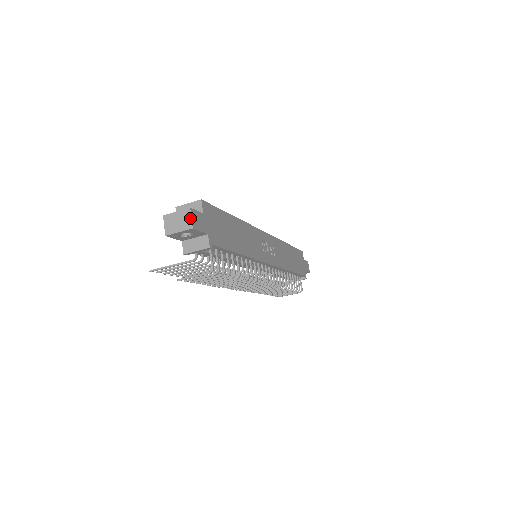
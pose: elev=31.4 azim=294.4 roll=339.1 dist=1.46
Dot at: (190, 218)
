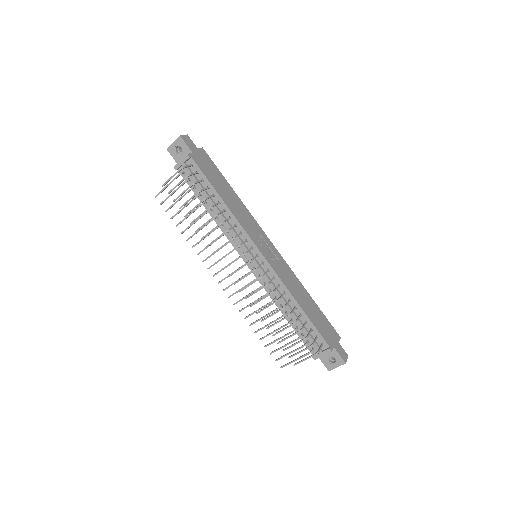
Dot at: (183, 135)
